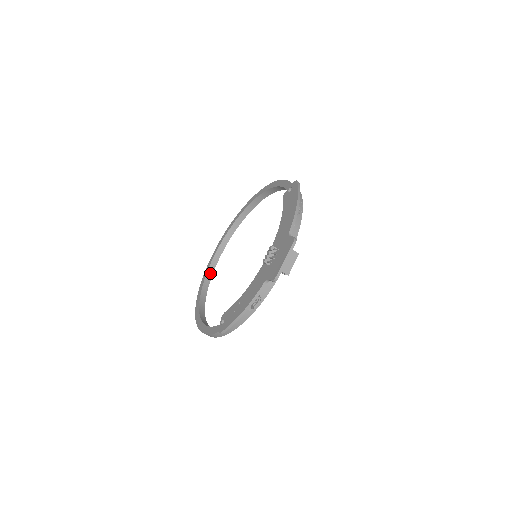
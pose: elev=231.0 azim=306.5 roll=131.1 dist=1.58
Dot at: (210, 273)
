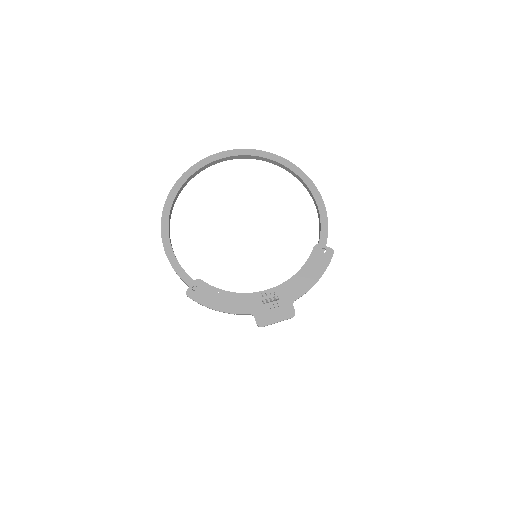
Dot at: (201, 170)
